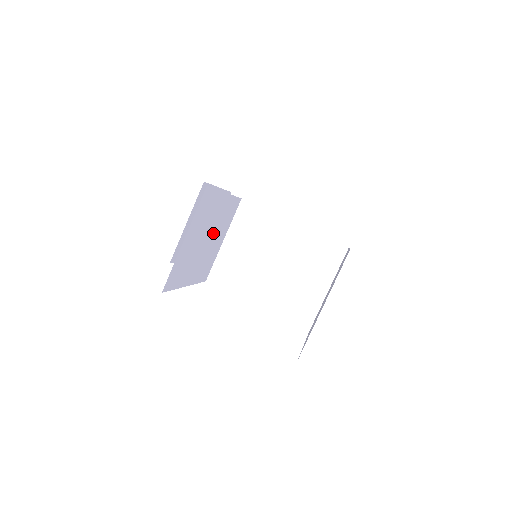
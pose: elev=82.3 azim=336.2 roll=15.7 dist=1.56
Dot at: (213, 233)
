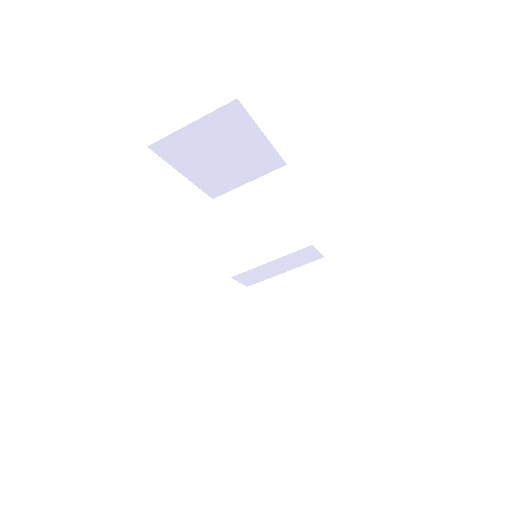
Dot at: occluded
